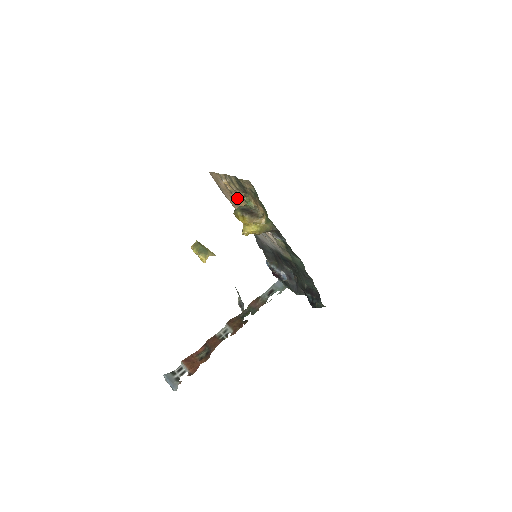
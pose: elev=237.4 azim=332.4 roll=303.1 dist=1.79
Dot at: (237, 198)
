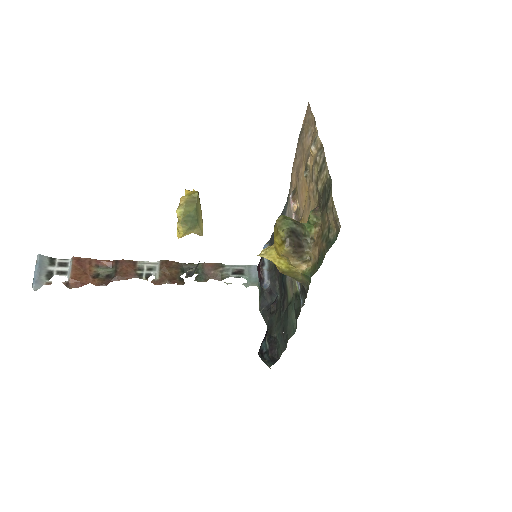
Dot at: occluded
